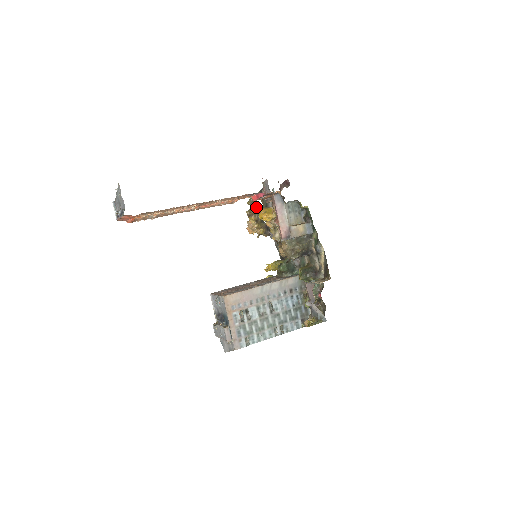
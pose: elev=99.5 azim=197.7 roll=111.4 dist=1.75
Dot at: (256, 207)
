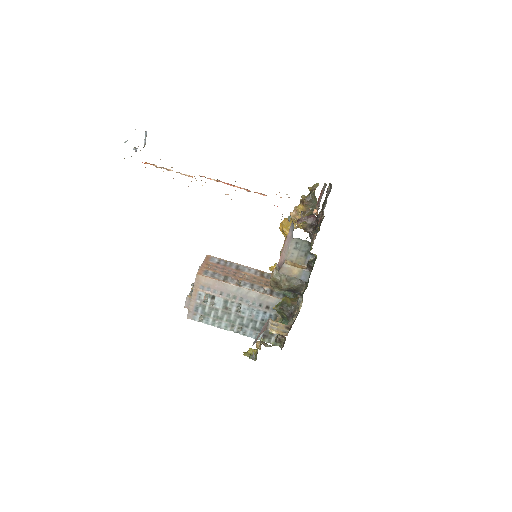
Dot at: (313, 198)
